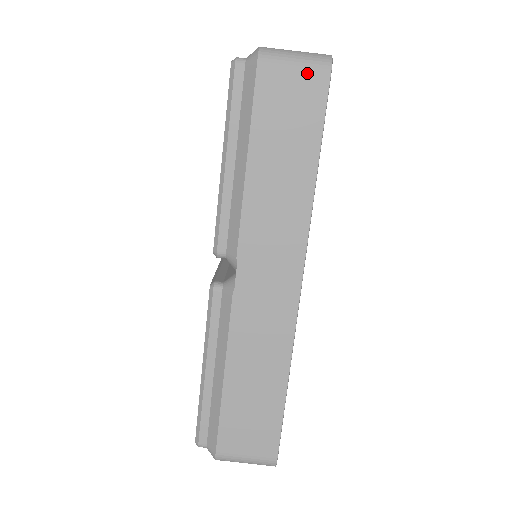
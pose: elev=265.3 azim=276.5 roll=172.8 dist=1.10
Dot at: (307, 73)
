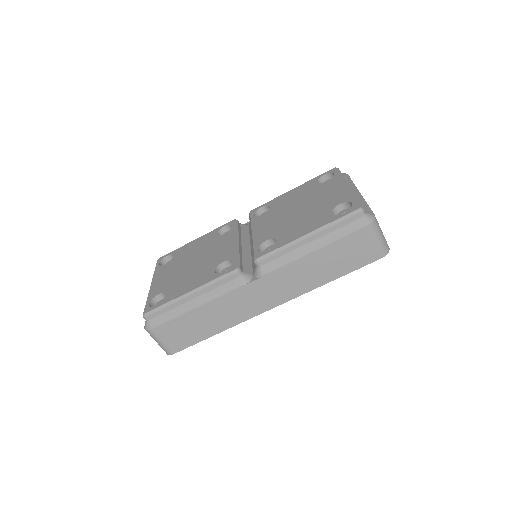
Dot at: (376, 249)
